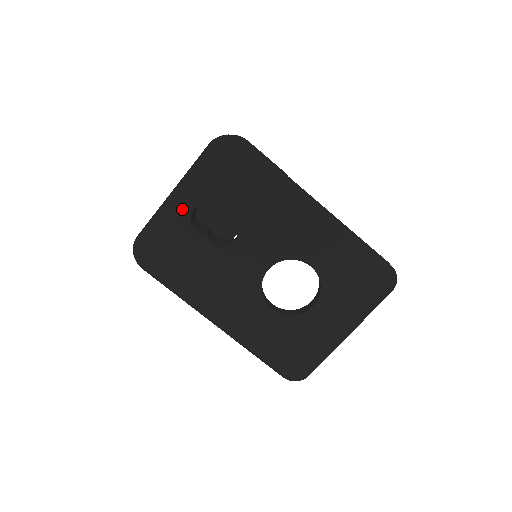
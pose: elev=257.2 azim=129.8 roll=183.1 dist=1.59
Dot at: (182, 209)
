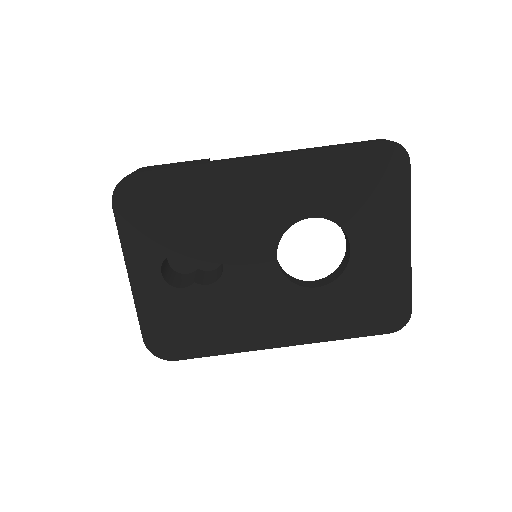
Dot at: (152, 283)
